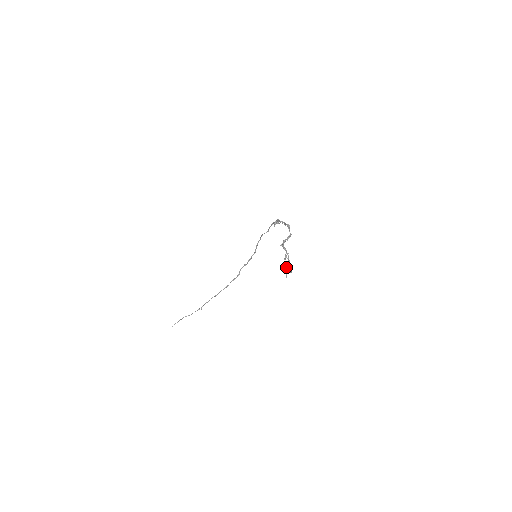
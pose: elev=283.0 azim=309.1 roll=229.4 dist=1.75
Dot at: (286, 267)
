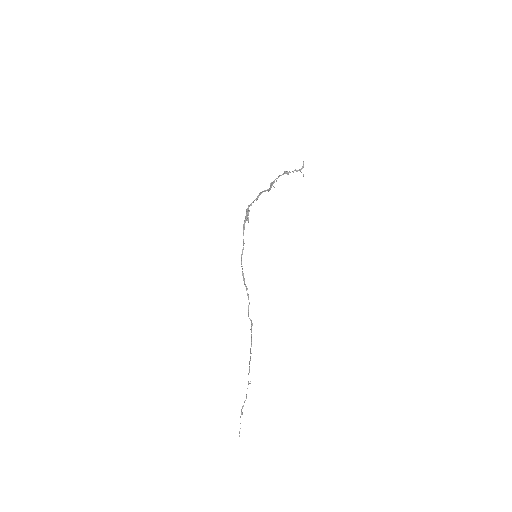
Dot at: (296, 170)
